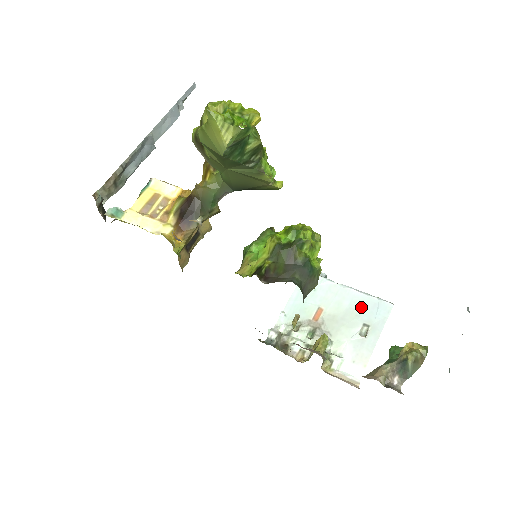
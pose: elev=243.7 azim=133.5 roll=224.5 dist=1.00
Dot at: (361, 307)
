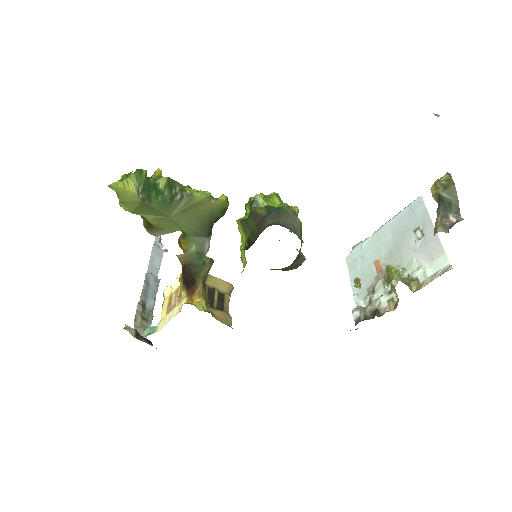
Dot at: (401, 225)
